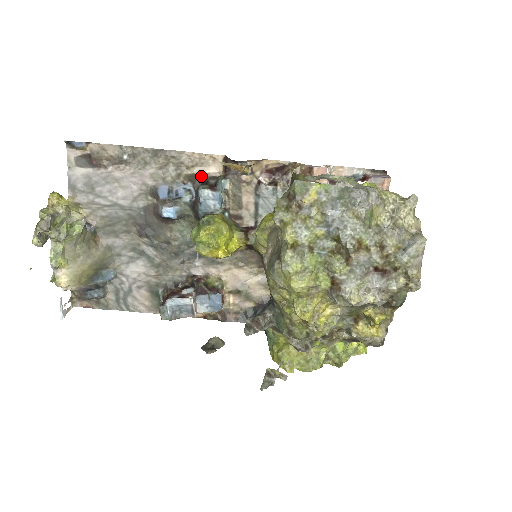
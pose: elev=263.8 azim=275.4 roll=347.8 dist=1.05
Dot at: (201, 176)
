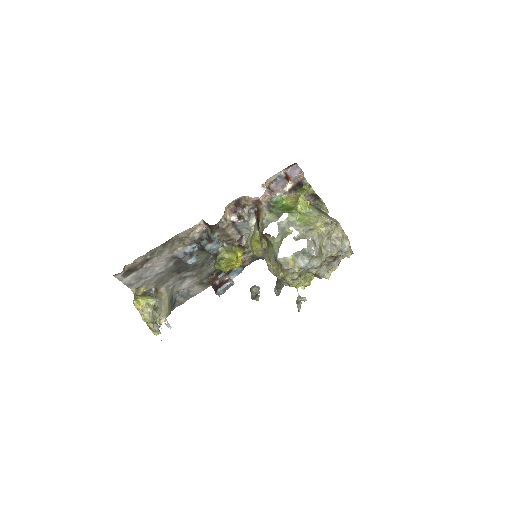
Dot at: (196, 236)
